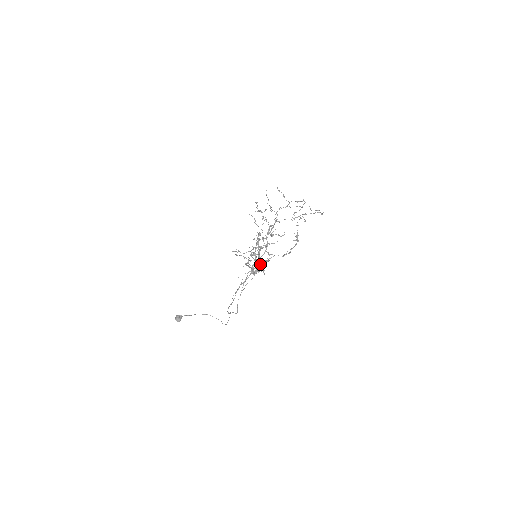
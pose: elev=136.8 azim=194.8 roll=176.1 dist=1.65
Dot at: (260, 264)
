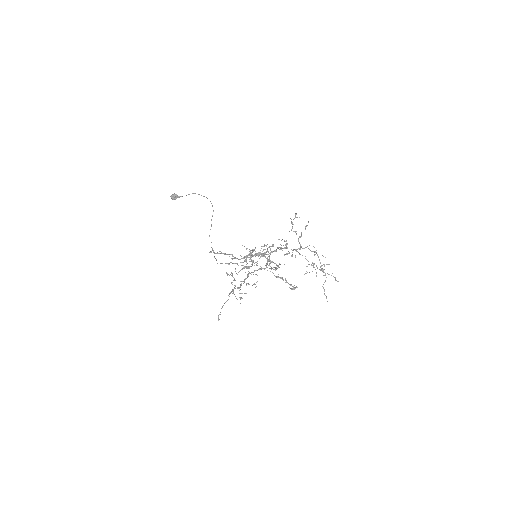
Dot at: occluded
